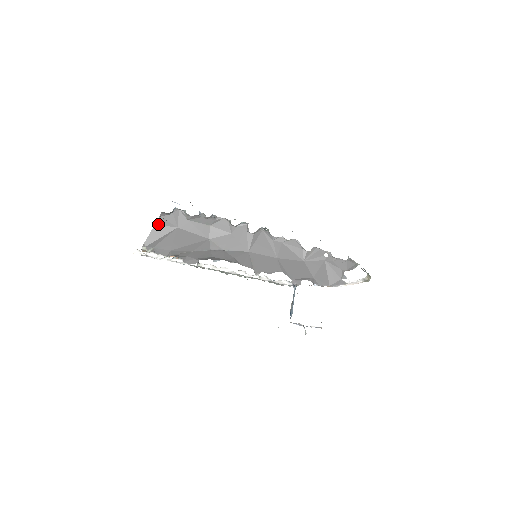
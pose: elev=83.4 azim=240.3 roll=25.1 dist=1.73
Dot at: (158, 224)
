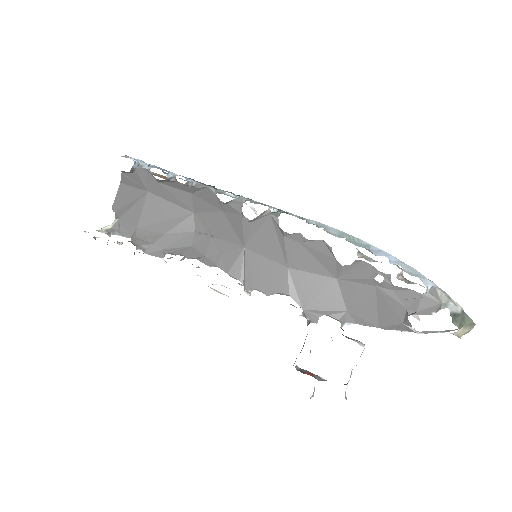
Dot at: (124, 183)
